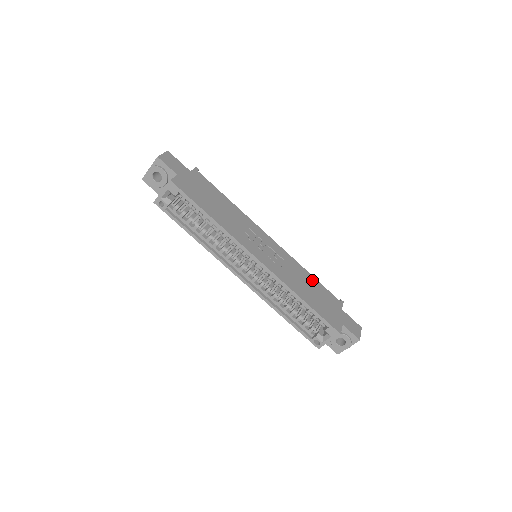
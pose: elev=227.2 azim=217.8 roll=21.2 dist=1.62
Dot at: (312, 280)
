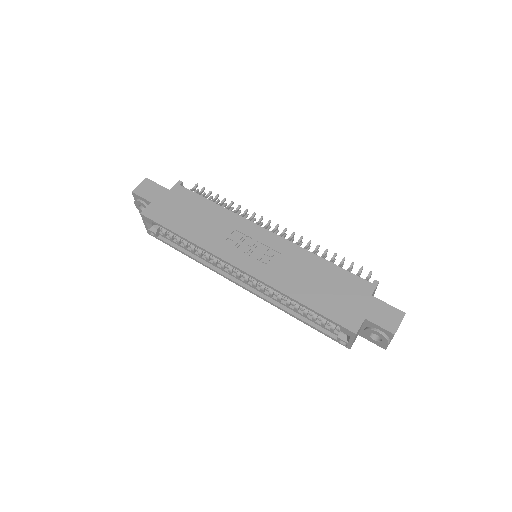
Dot at: (325, 267)
